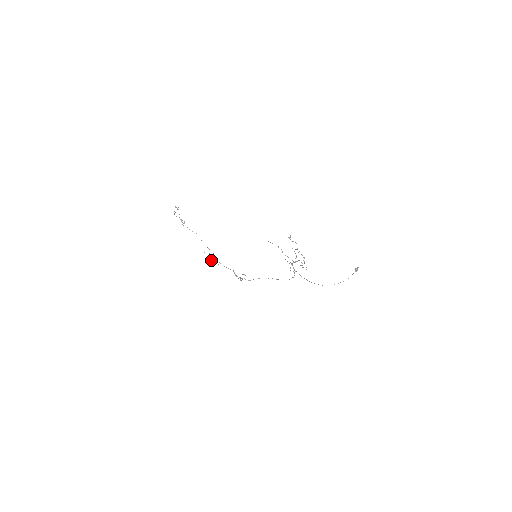
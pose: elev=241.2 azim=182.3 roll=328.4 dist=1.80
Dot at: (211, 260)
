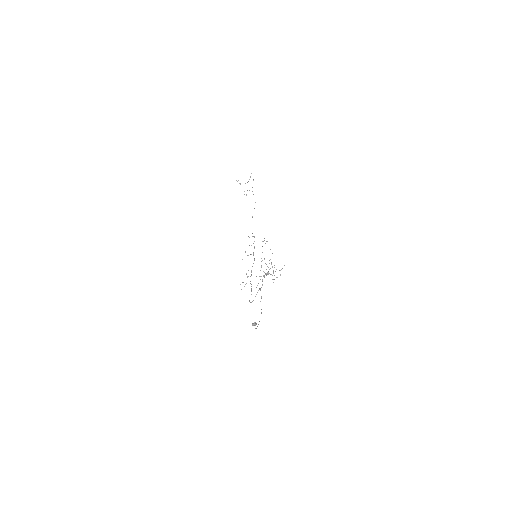
Dot at: (245, 252)
